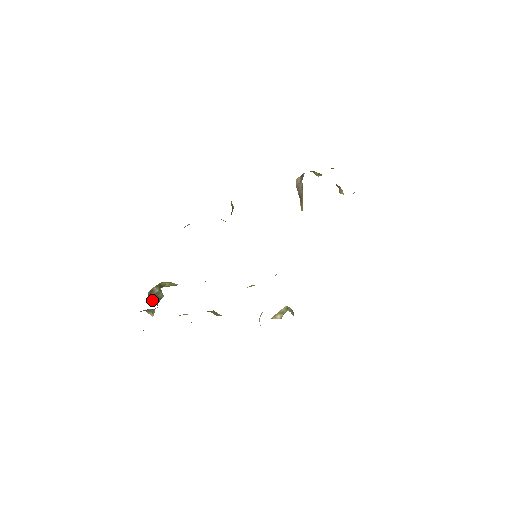
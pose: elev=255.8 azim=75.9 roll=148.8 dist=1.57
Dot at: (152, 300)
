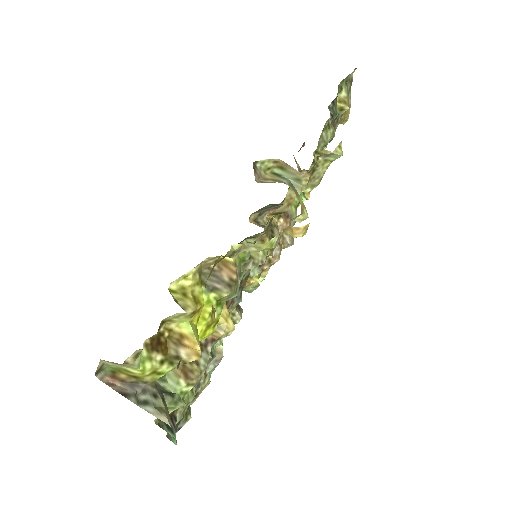
Dot at: occluded
